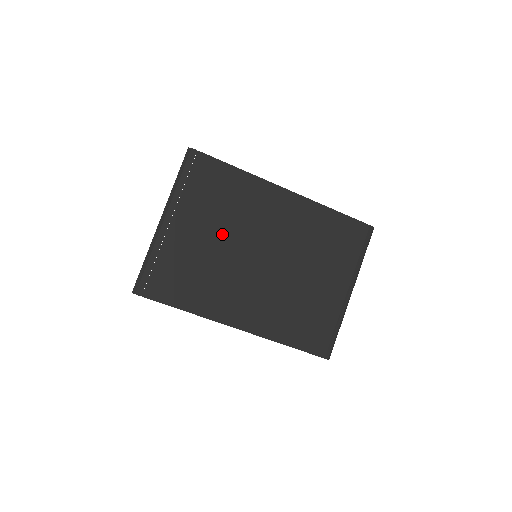
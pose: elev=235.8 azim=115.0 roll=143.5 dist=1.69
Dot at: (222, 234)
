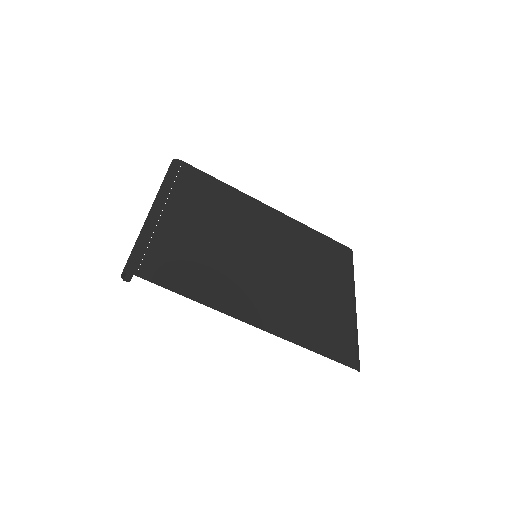
Dot at: (218, 230)
